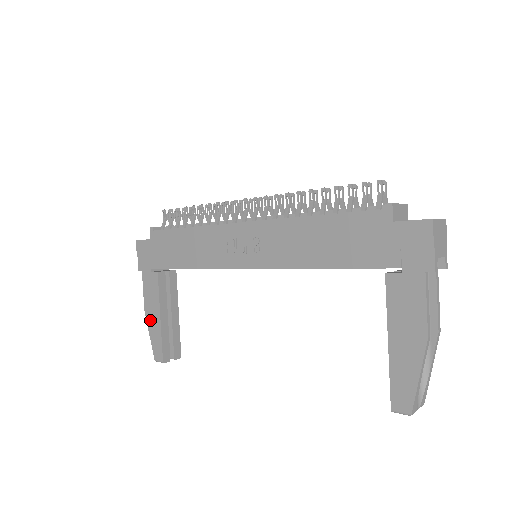
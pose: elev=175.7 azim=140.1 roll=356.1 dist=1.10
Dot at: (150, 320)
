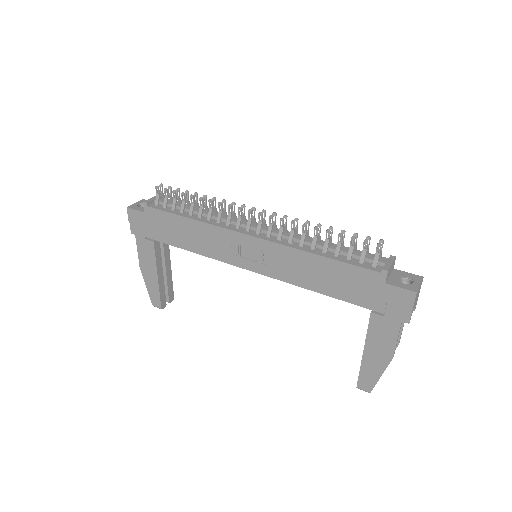
Dot at: (146, 276)
